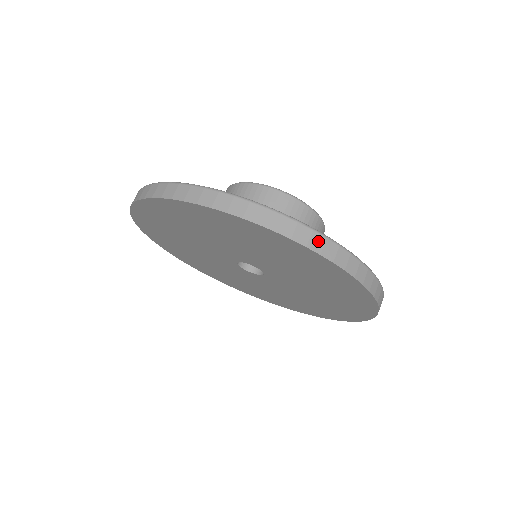
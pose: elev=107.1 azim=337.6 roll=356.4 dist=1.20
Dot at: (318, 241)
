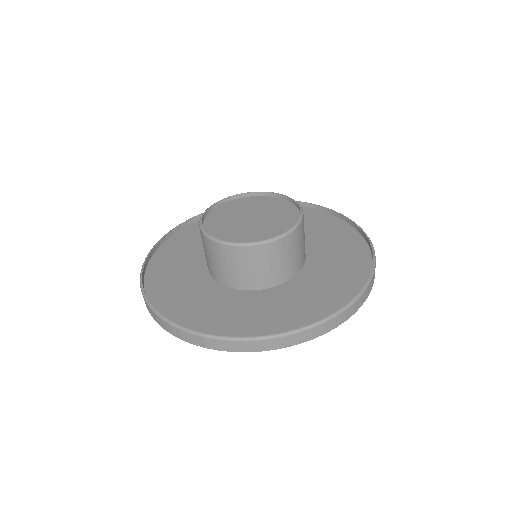
Dot at: occluded
